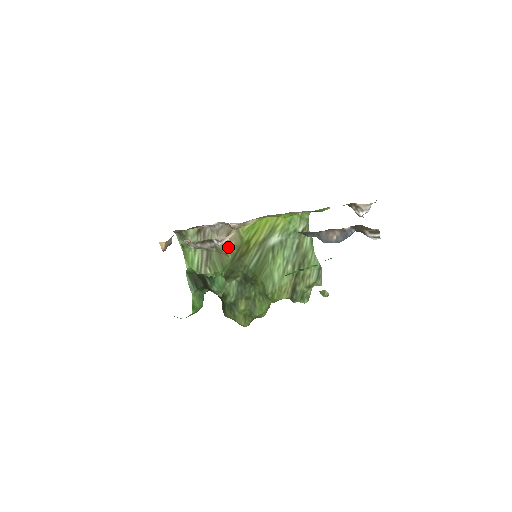
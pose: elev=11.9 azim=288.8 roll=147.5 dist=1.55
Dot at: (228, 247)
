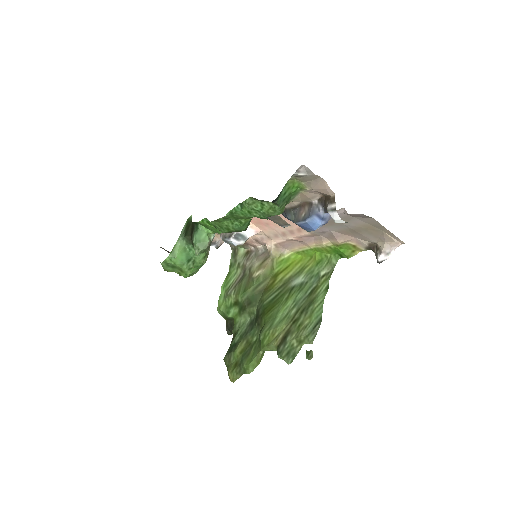
Dot at: (258, 273)
